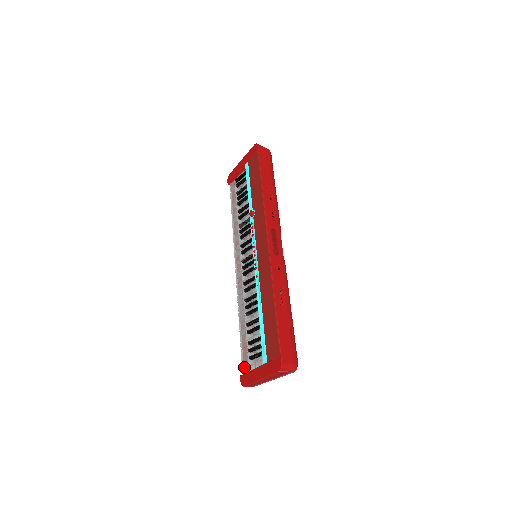
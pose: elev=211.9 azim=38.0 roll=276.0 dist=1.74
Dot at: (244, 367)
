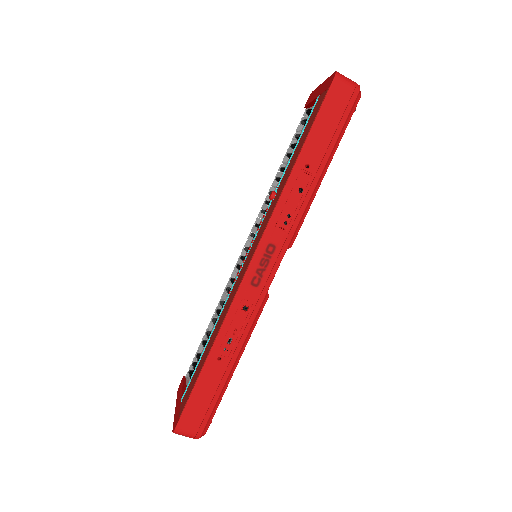
Dot at: occluded
